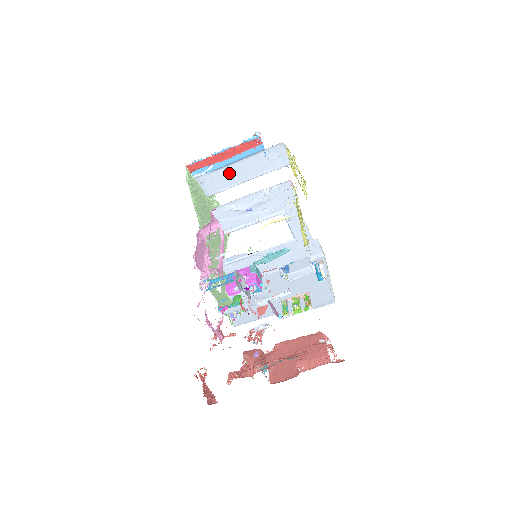
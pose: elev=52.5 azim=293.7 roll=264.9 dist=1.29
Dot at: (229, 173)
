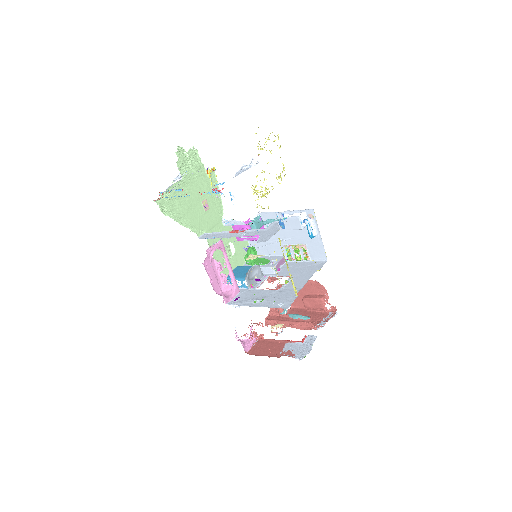
Dot at: occluded
